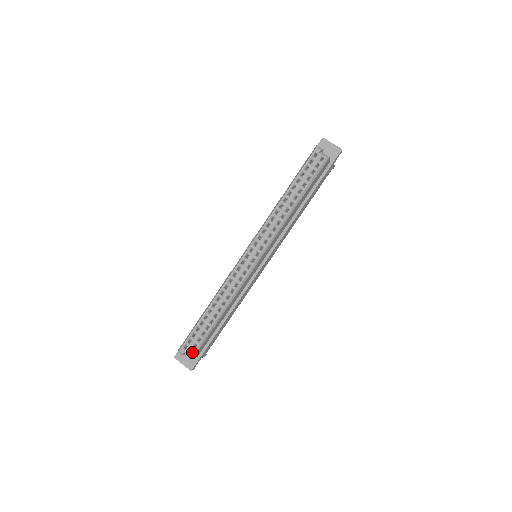
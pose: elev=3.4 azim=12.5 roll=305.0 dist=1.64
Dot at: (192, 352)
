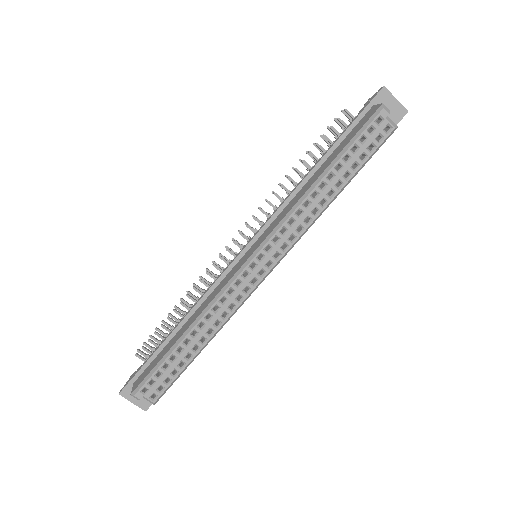
Dot at: (155, 397)
